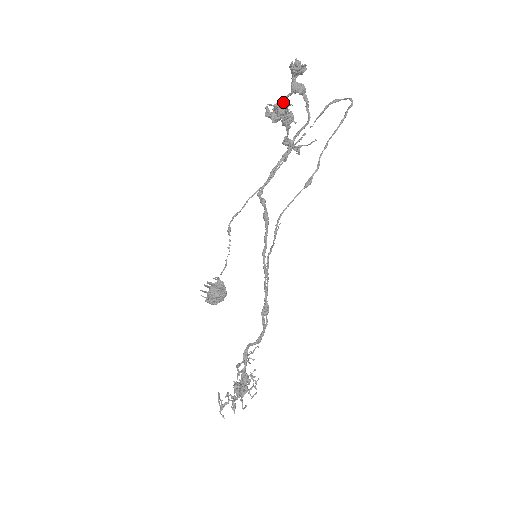
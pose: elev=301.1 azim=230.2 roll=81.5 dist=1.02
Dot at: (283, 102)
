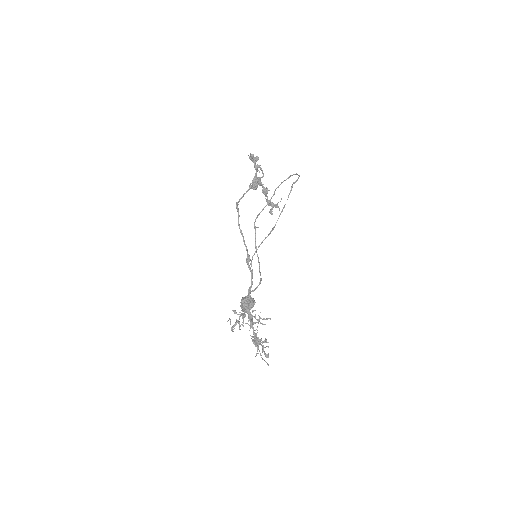
Dot at: (255, 178)
